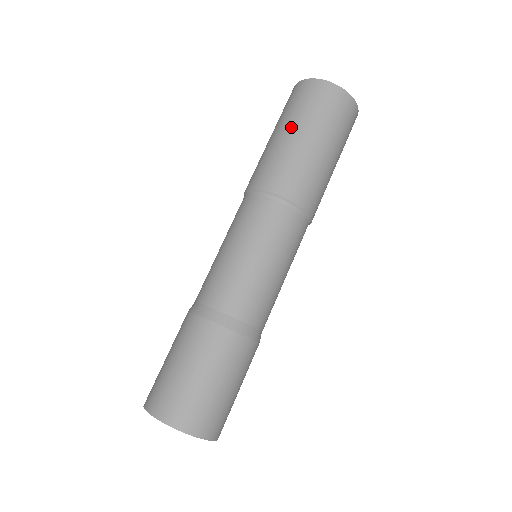
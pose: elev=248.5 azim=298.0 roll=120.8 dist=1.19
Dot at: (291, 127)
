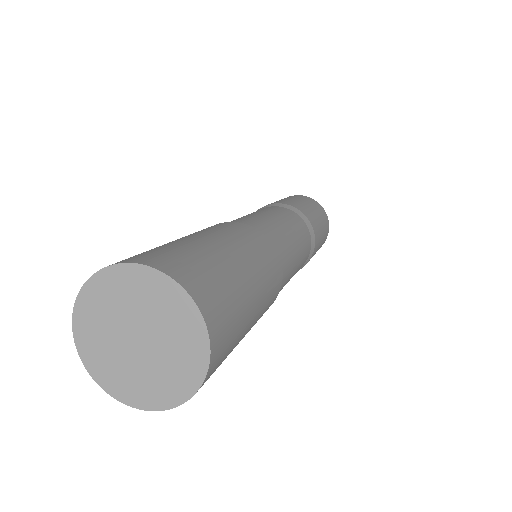
Dot at: occluded
